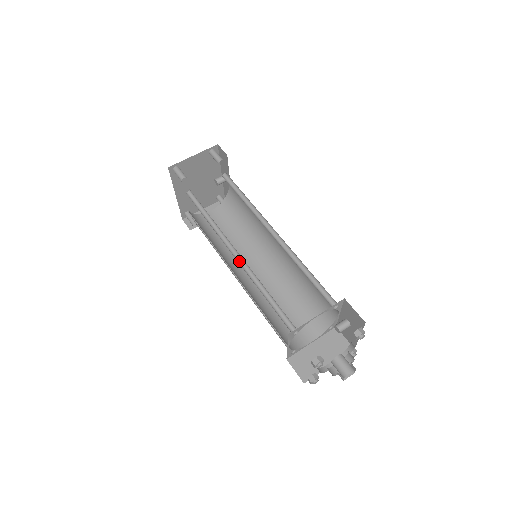
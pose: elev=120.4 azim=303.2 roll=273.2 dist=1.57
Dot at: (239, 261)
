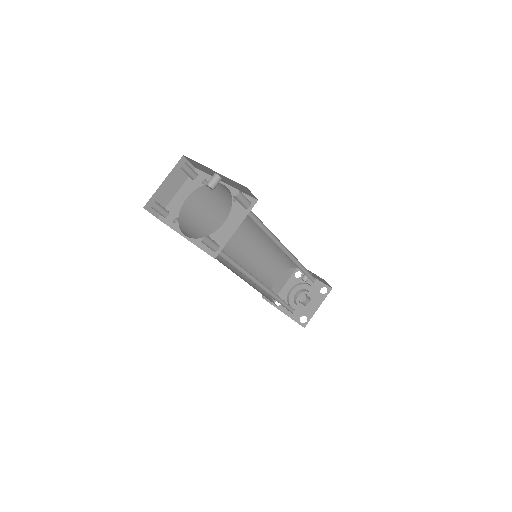
Dot at: (259, 285)
